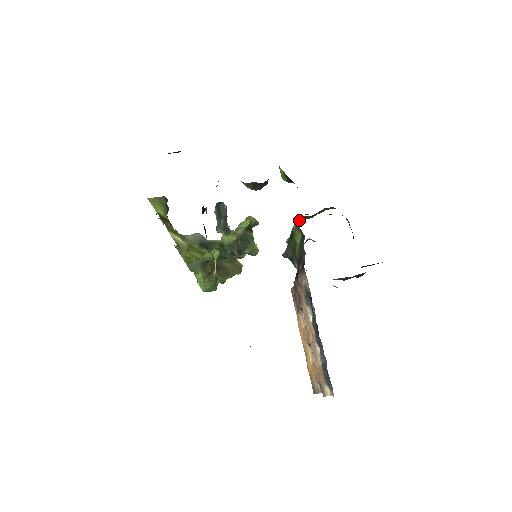
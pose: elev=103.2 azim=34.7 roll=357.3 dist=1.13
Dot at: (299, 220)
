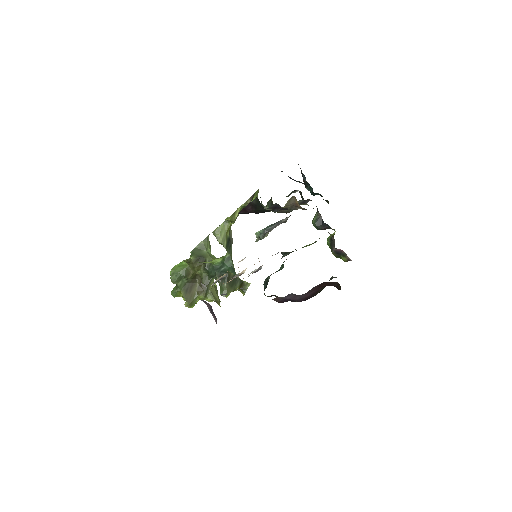
Dot at: occluded
